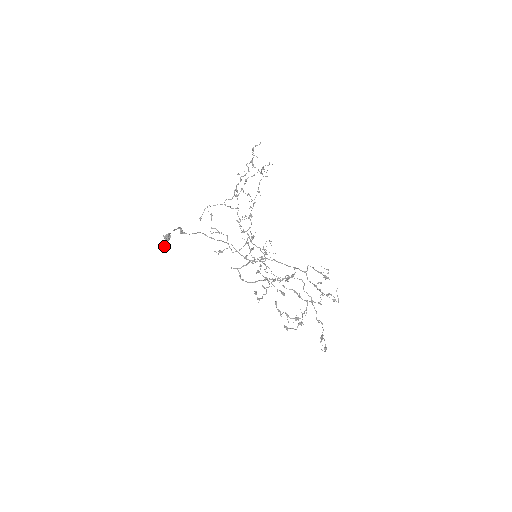
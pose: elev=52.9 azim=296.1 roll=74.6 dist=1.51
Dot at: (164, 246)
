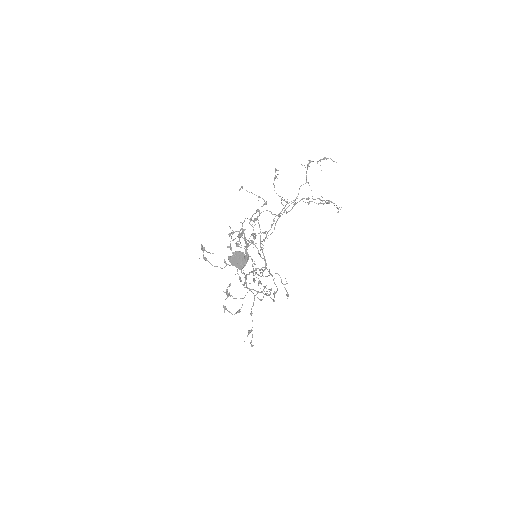
Dot at: (232, 262)
